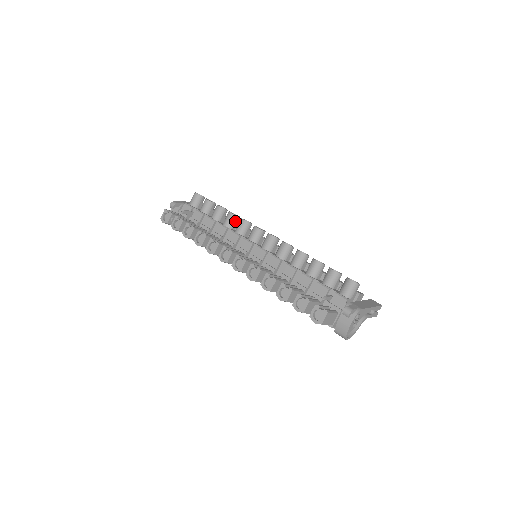
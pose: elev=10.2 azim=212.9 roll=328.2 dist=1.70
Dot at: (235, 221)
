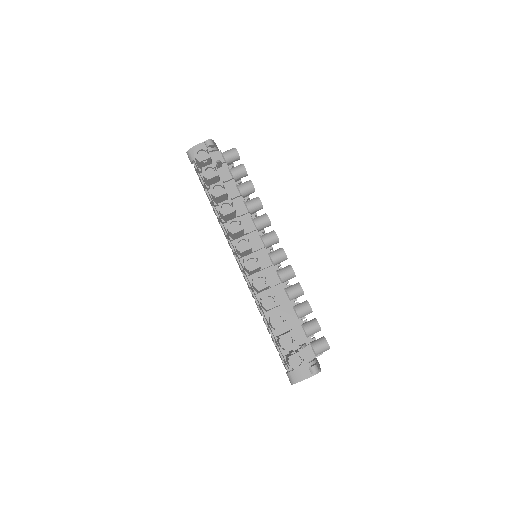
Dot at: (258, 210)
